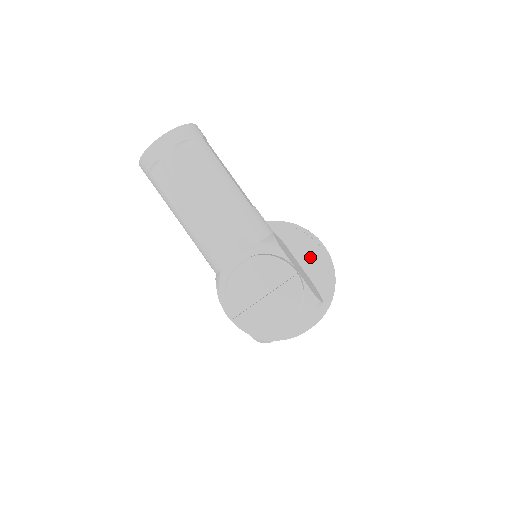
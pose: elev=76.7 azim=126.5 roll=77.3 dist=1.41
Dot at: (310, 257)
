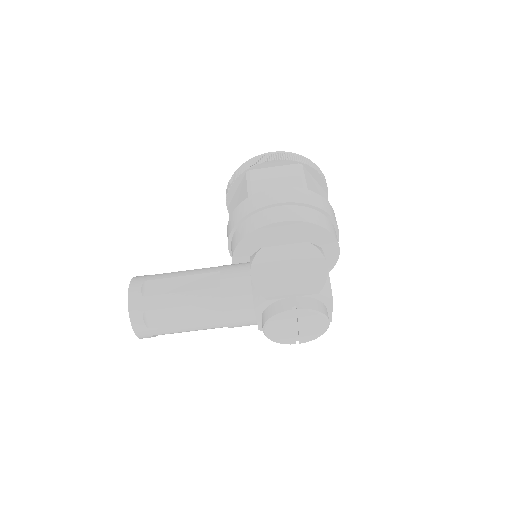
Dot at: (283, 231)
